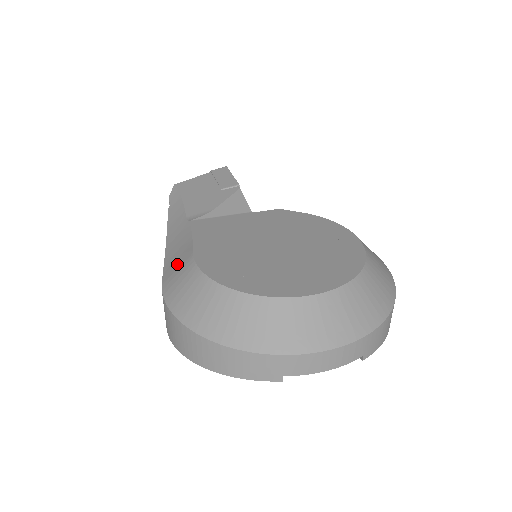
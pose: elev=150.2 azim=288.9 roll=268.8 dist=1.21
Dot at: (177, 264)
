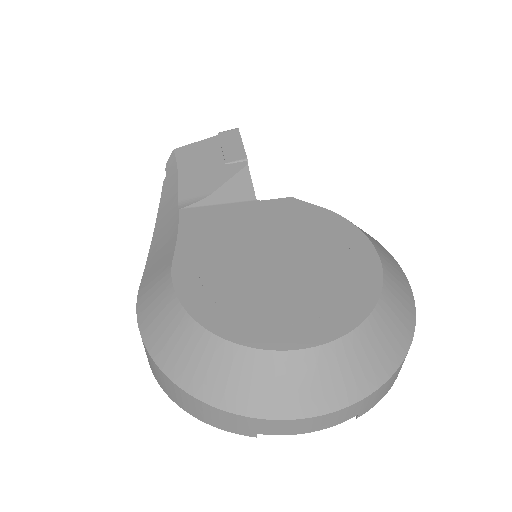
Dot at: (156, 270)
